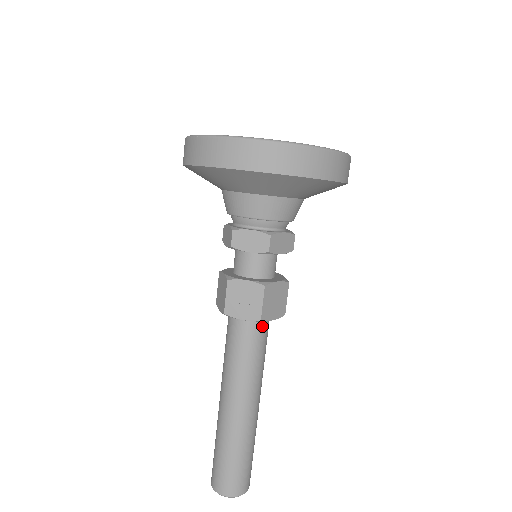
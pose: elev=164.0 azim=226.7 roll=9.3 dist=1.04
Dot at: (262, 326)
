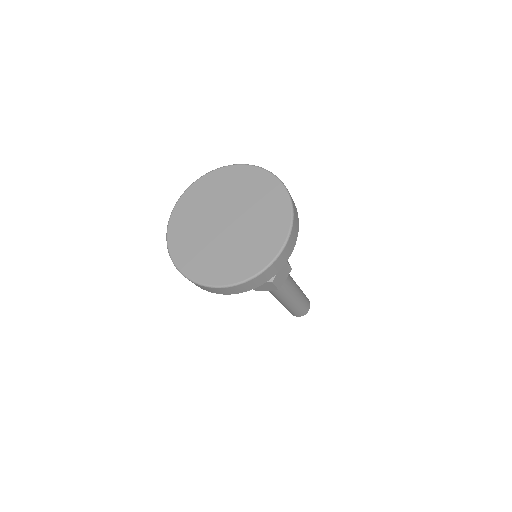
Dot at: occluded
